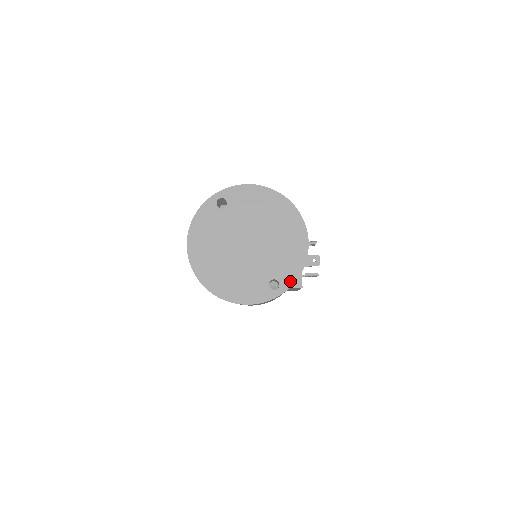
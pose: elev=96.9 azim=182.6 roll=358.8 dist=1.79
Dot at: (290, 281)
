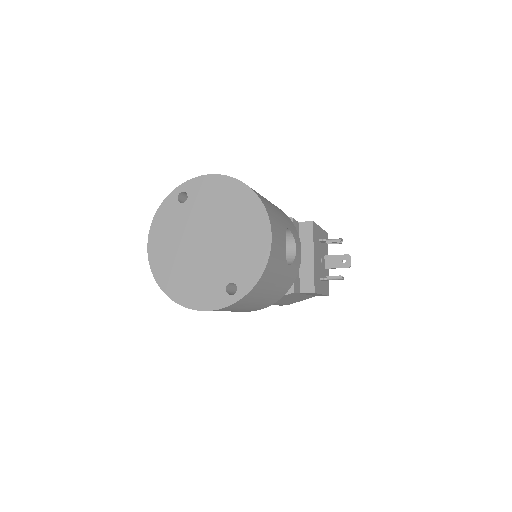
Dot at: (249, 285)
